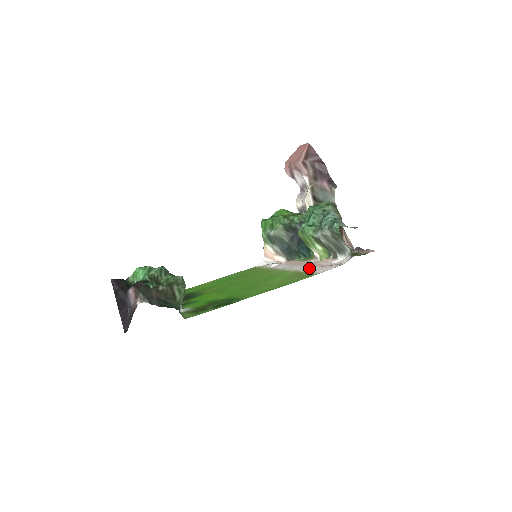
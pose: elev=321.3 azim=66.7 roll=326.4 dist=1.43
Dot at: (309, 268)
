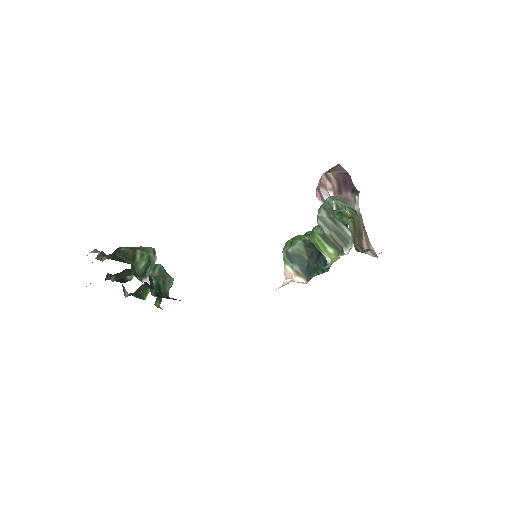
Dot at: occluded
